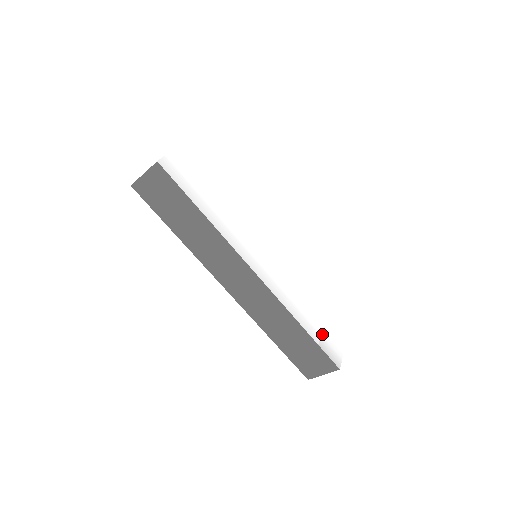
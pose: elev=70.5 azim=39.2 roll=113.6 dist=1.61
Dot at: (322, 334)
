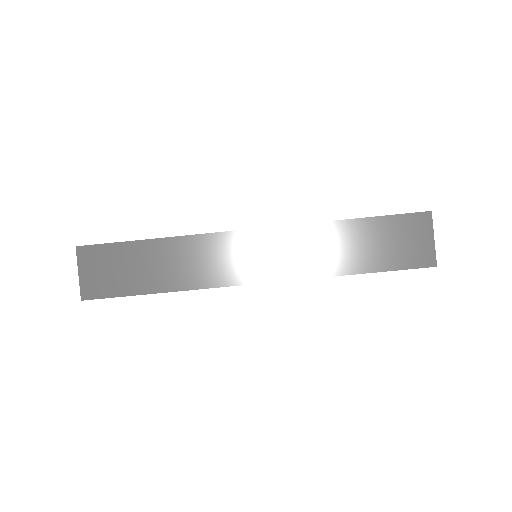
Dot at: occluded
